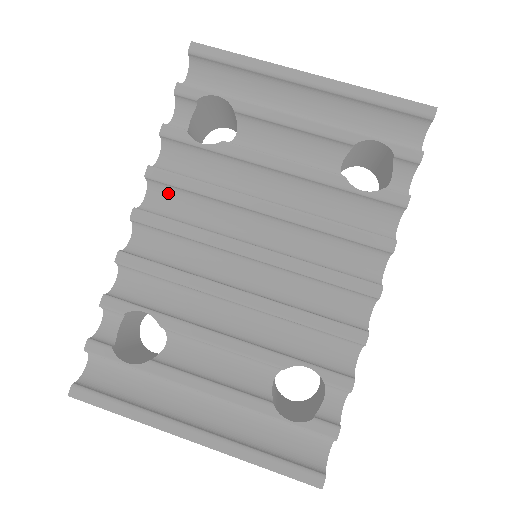
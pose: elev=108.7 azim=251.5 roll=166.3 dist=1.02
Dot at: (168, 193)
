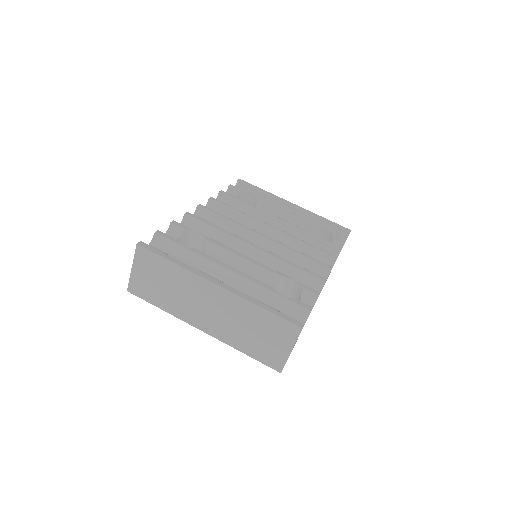
Dot at: occluded
